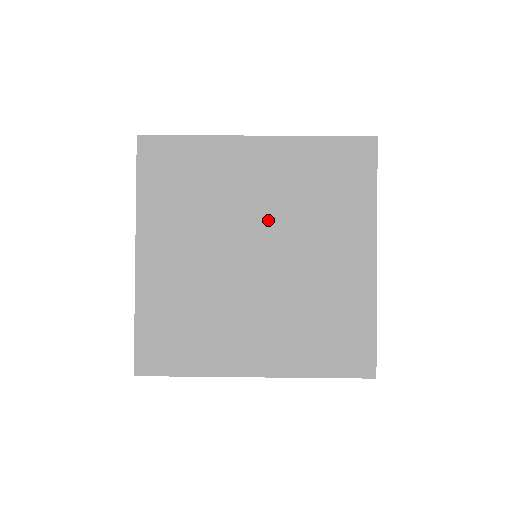
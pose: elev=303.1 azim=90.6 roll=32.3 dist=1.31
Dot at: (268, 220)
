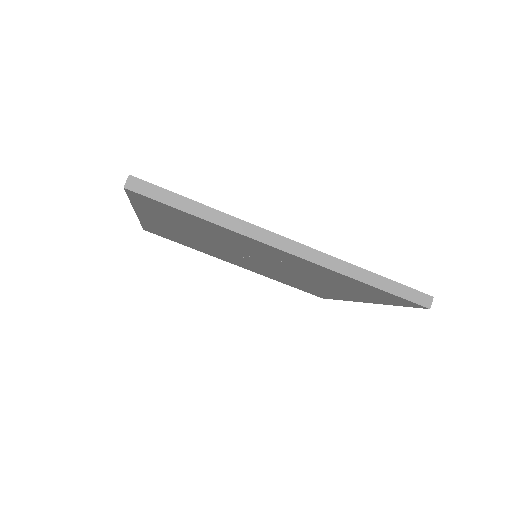
Dot at: (274, 263)
